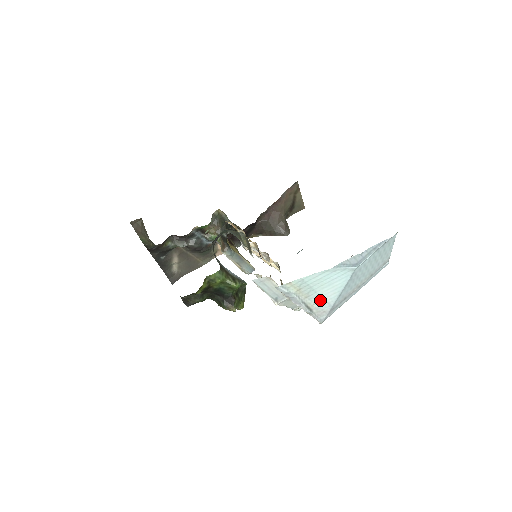
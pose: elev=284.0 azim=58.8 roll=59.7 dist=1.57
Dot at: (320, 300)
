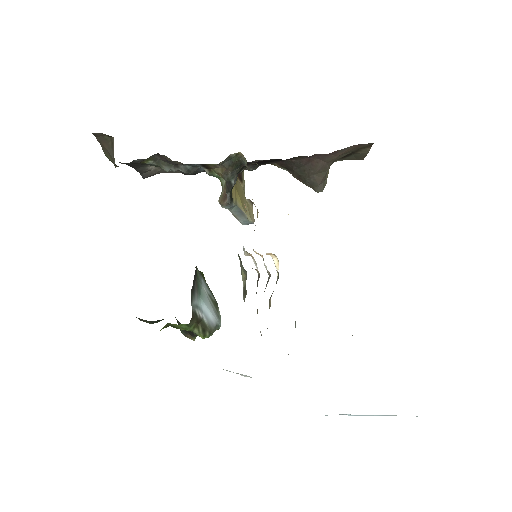
Dot at: occluded
